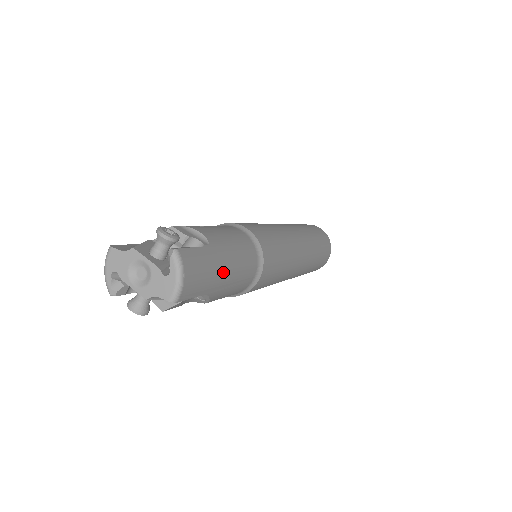
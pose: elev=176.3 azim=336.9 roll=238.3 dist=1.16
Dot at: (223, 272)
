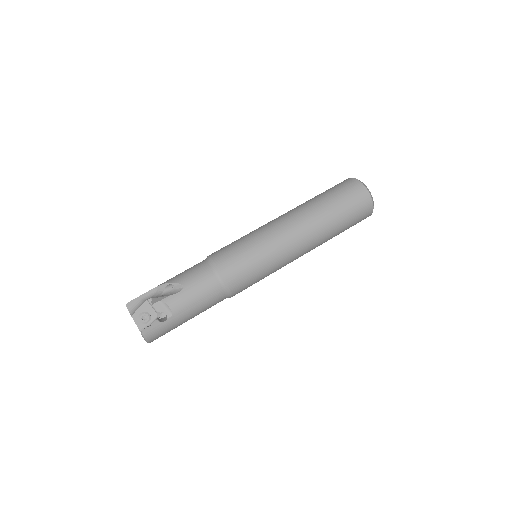
Dot at: (185, 320)
